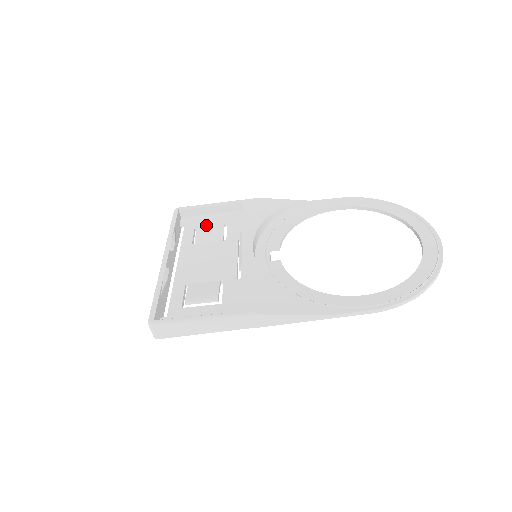
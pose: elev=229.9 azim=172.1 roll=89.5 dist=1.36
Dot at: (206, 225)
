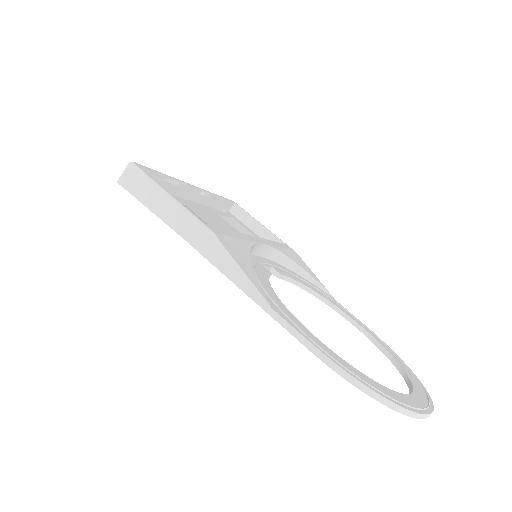
Dot at: occluded
